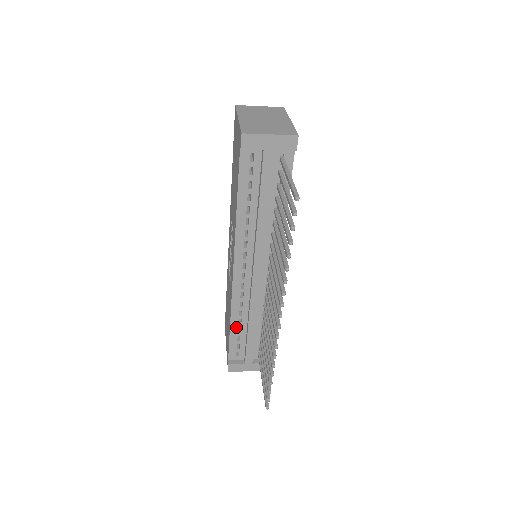
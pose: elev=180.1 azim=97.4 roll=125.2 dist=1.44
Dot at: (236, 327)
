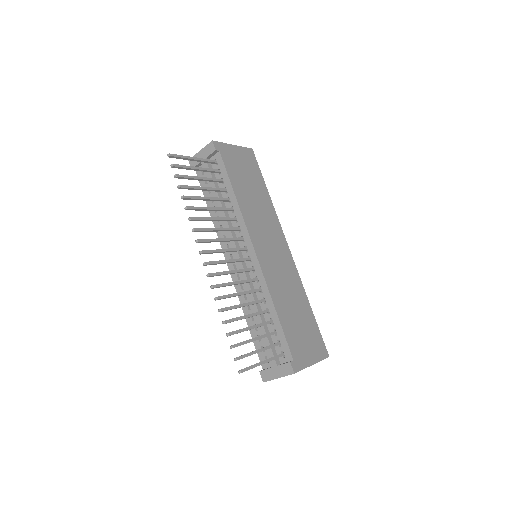
Dot at: (252, 325)
